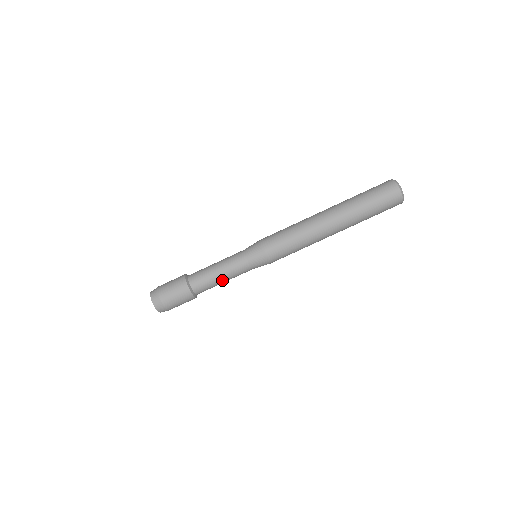
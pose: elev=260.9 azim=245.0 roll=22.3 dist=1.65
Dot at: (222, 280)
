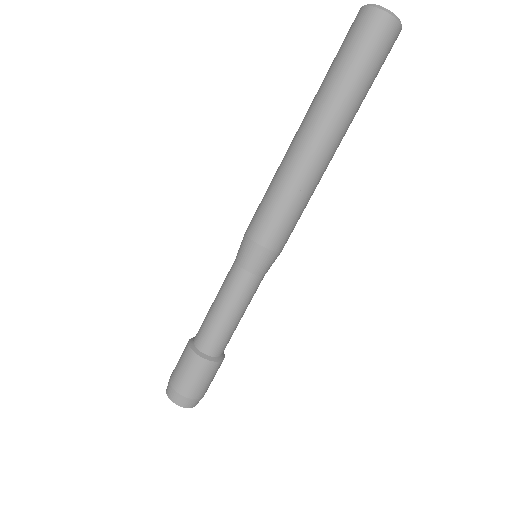
Dot at: (242, 316)
